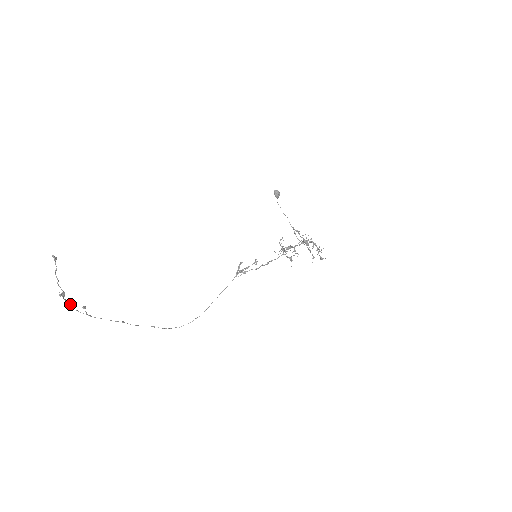
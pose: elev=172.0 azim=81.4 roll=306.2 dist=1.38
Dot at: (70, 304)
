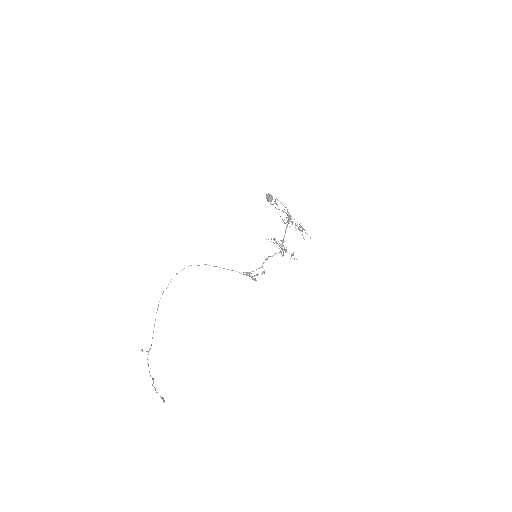
Dot at: occluded
